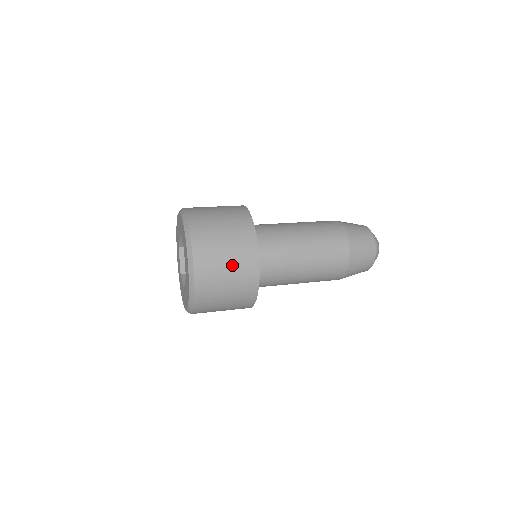
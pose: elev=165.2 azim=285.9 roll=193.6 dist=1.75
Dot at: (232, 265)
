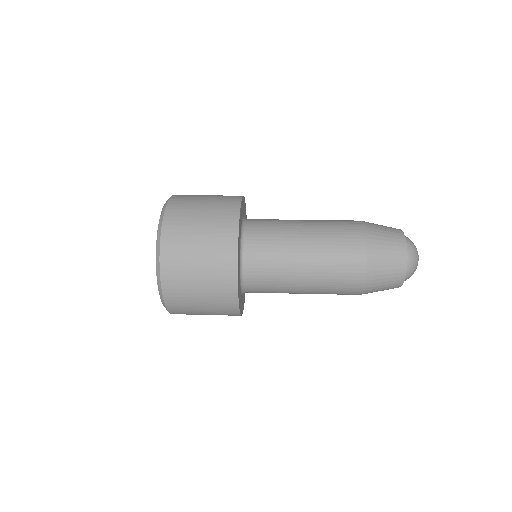
Dot at: (205, 241)
